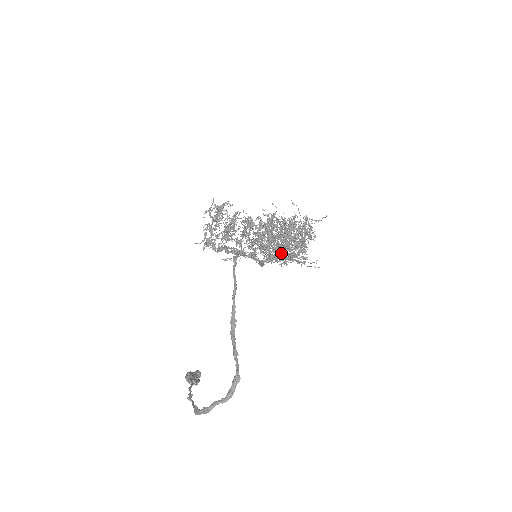
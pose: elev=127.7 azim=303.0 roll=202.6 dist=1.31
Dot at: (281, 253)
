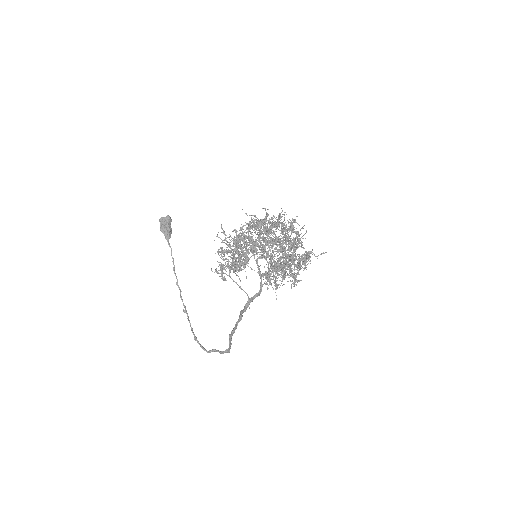
Dot at: occluded
